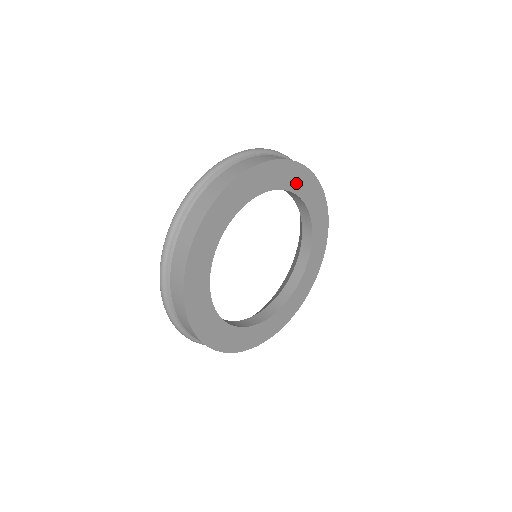
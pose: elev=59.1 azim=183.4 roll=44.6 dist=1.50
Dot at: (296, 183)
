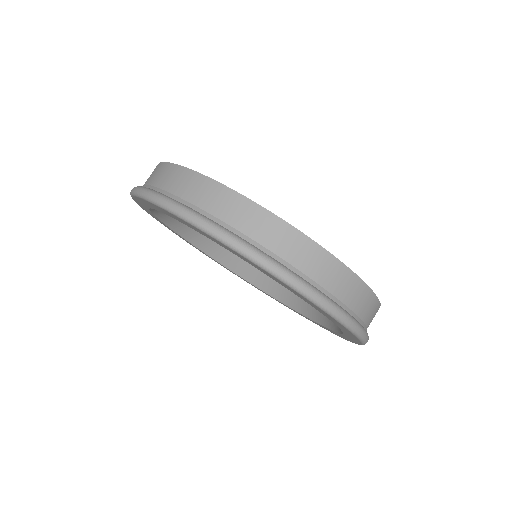
Dot at: occluded
